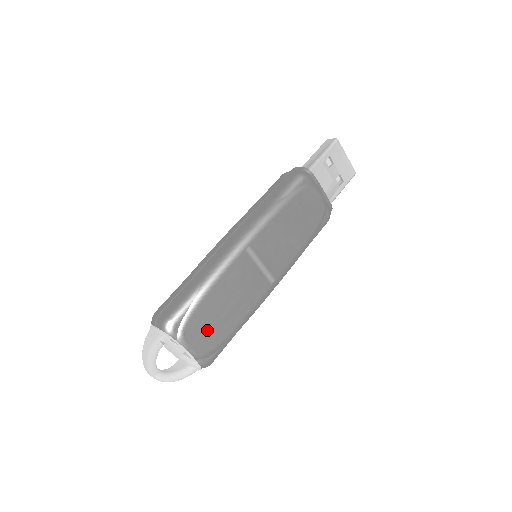
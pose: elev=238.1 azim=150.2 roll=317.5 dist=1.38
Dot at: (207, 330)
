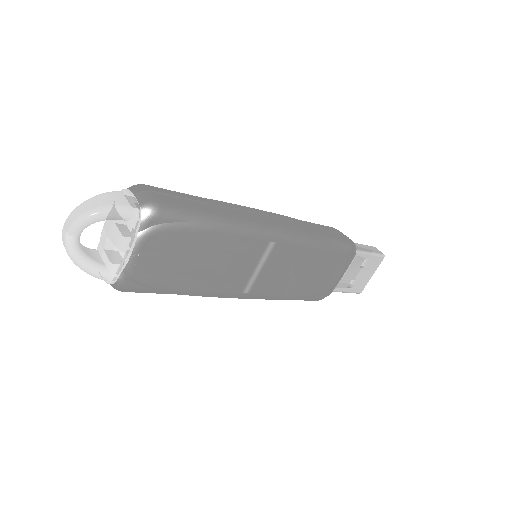
Dot at: (167, 259)
